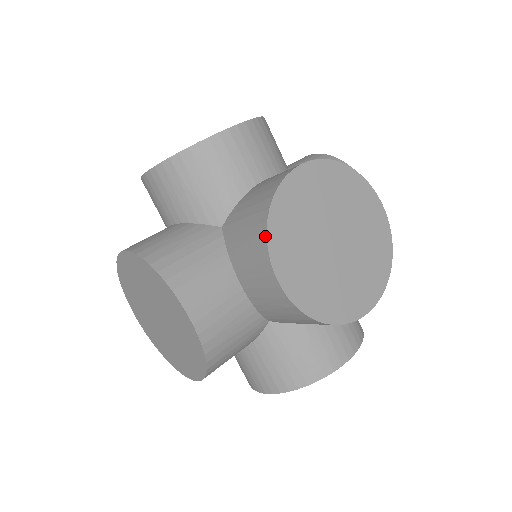
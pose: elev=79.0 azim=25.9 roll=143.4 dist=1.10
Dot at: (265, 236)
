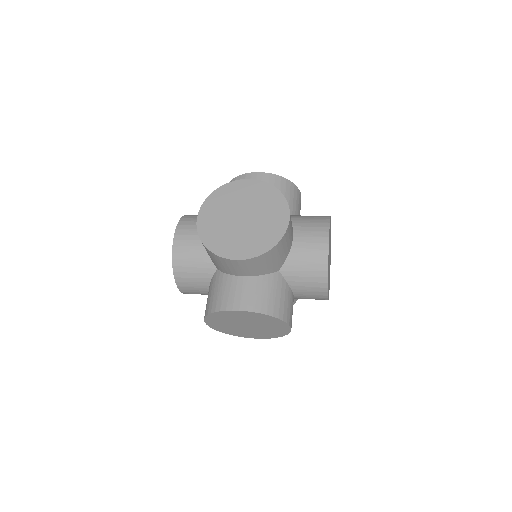
Dot at: (205, 316)
